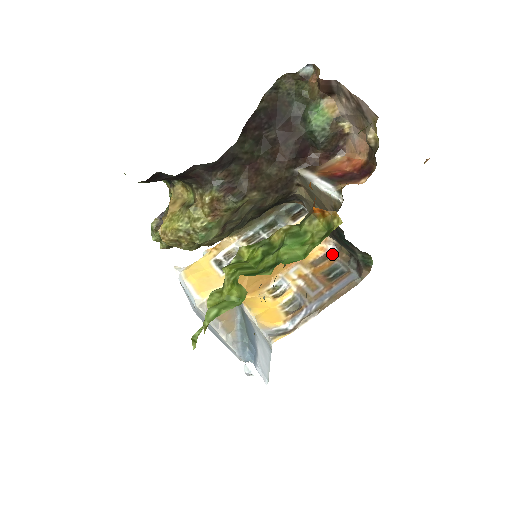
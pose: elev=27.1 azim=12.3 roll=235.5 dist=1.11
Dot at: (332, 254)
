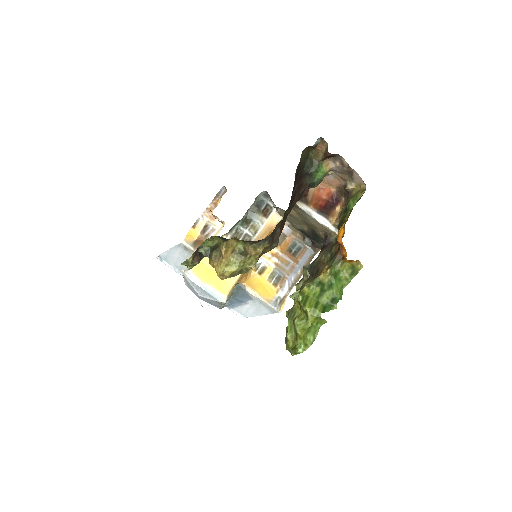
Dot at: (288, 233)
